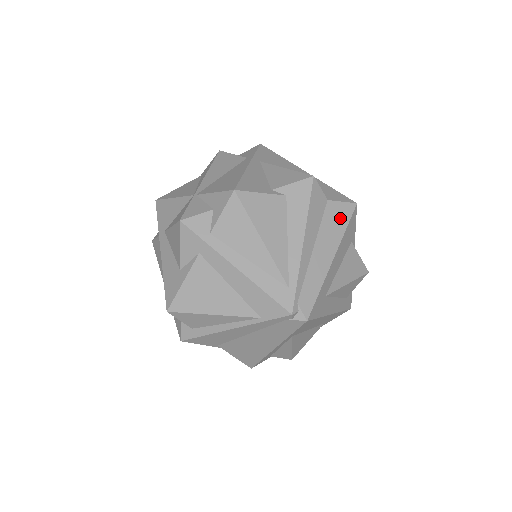
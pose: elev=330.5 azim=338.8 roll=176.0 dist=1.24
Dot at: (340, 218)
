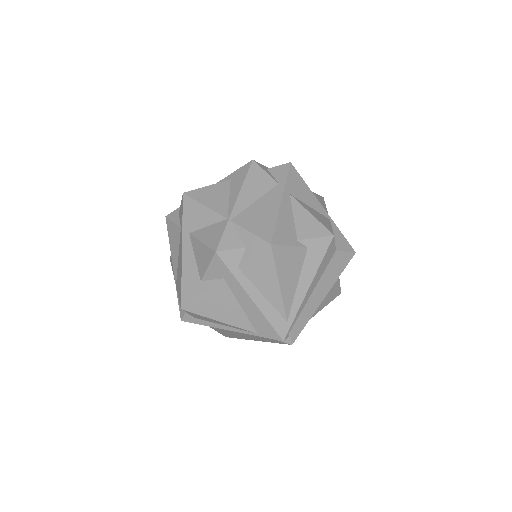
Dot at: (340, 265)
